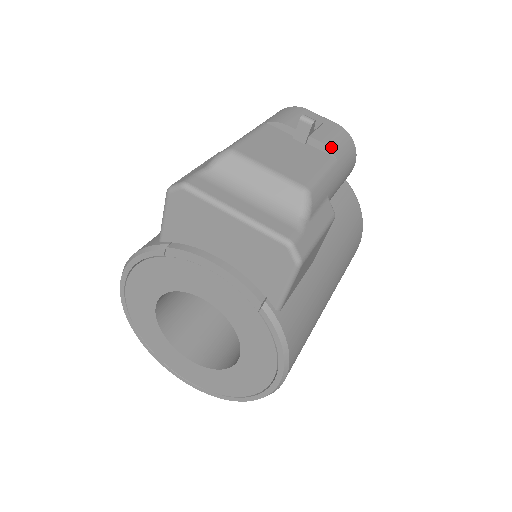
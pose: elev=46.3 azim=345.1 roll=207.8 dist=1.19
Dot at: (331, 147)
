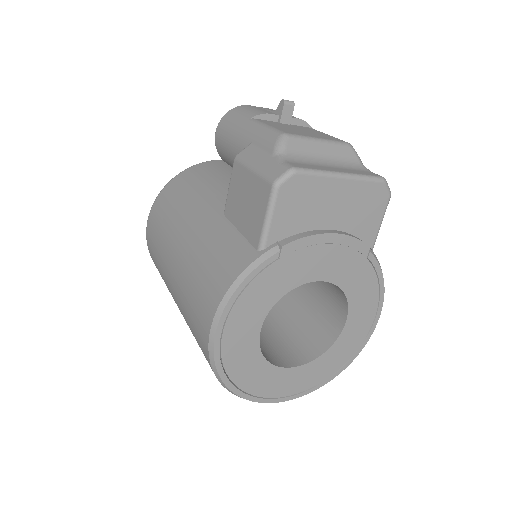
Dot at: (304, 121)
